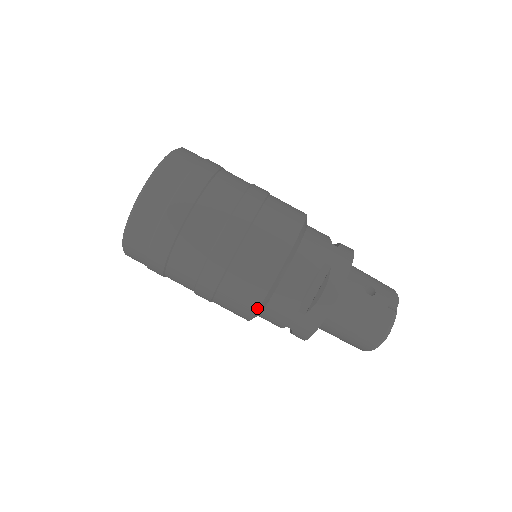
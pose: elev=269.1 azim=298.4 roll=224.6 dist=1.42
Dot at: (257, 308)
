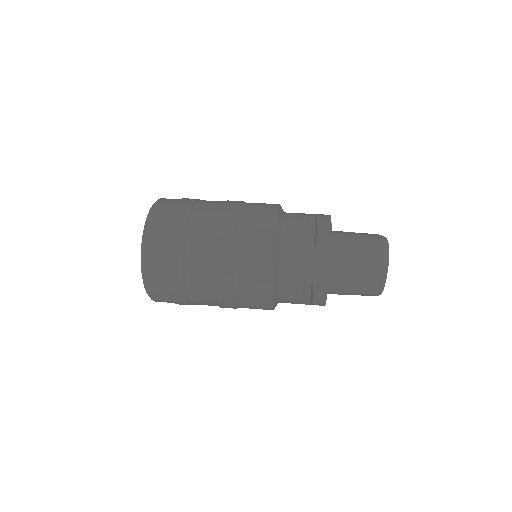
Dot at: (273, 262)
